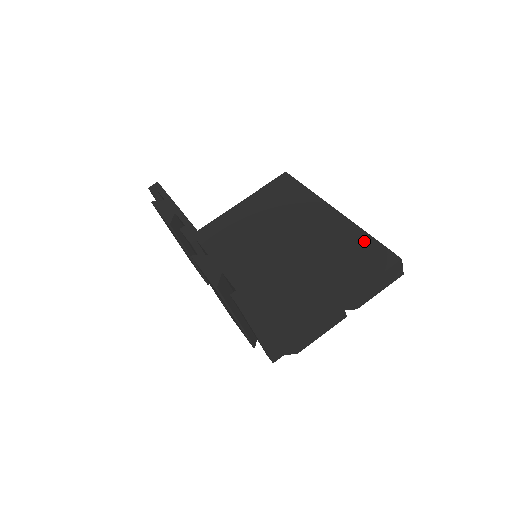
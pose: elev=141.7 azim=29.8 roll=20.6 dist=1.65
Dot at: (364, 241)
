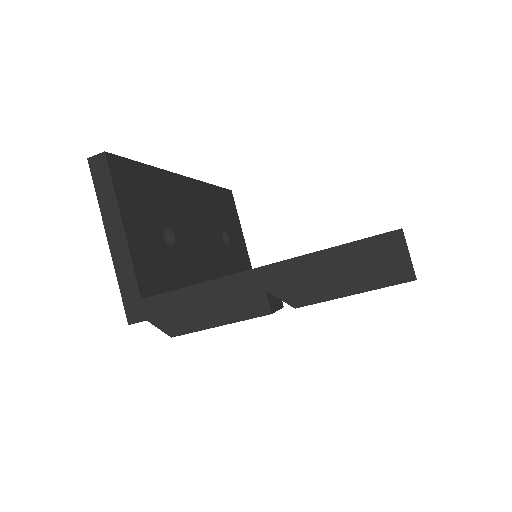
Dot at: occluded
